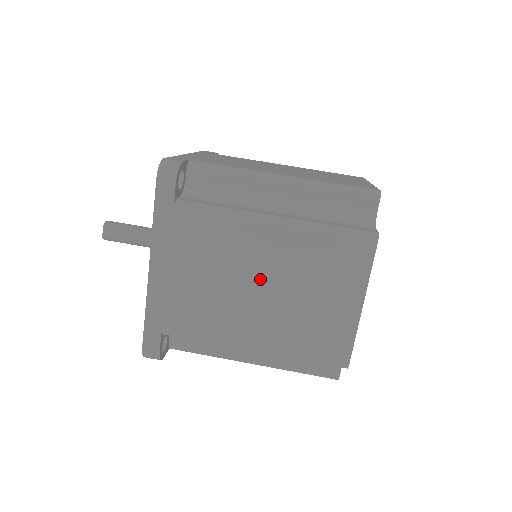
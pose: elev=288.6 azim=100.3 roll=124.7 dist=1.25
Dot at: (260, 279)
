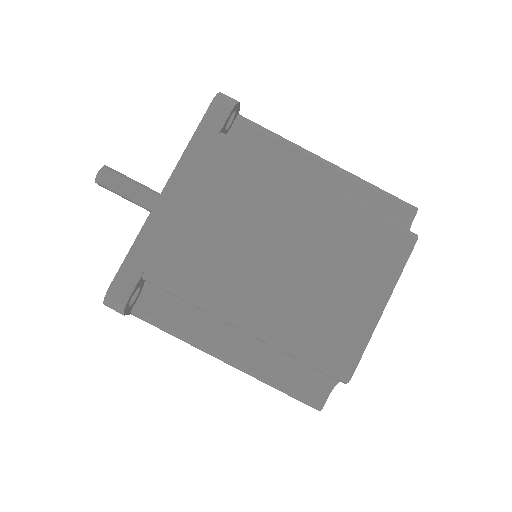
Dot at: occluded
